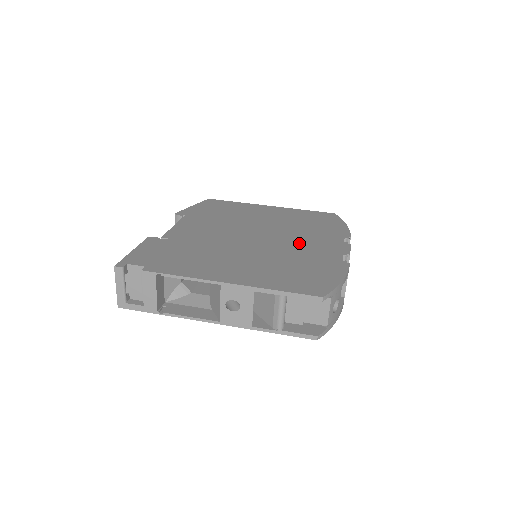
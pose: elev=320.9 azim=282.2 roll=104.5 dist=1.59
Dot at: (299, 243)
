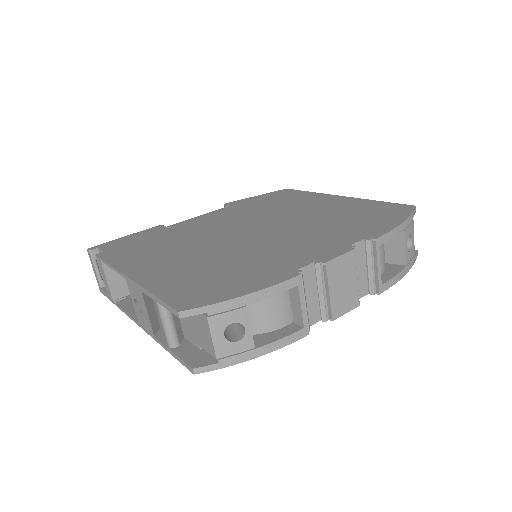
Dot at: (286, 241)
